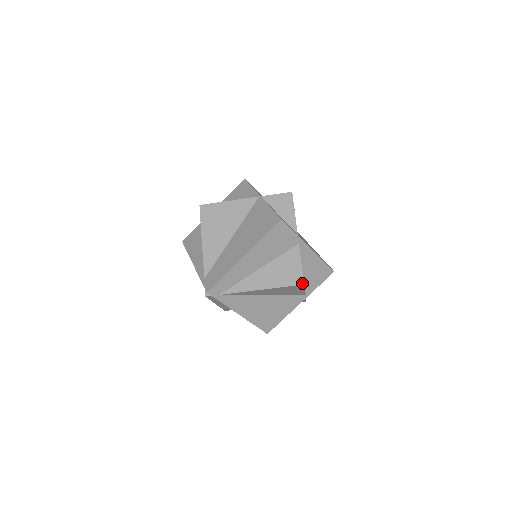
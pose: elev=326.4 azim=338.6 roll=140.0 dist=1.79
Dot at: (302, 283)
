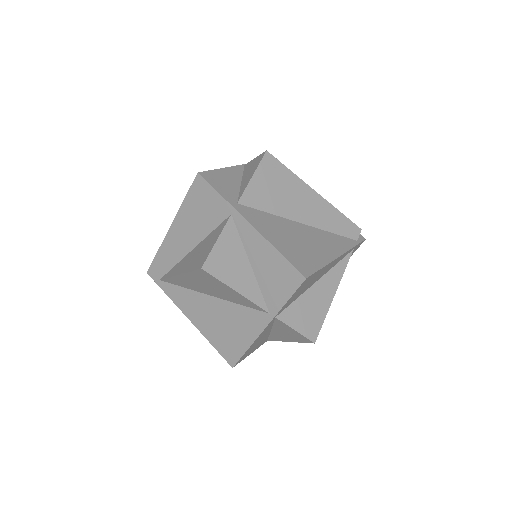
Dot at: (201, 266)
